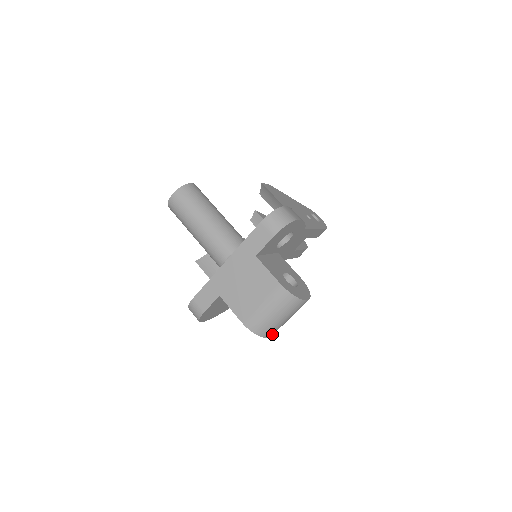
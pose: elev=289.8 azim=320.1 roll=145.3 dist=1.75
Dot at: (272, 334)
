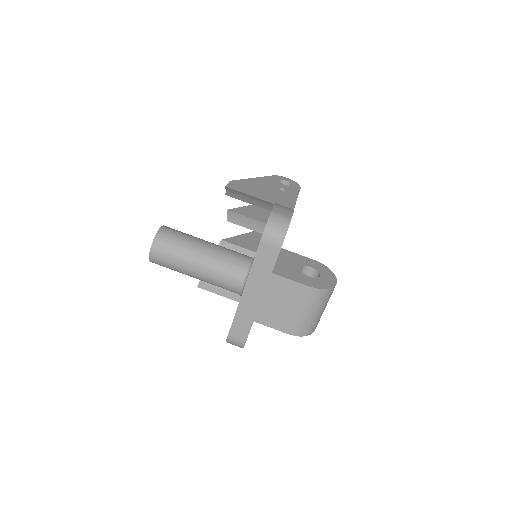
Dot at: occluded
